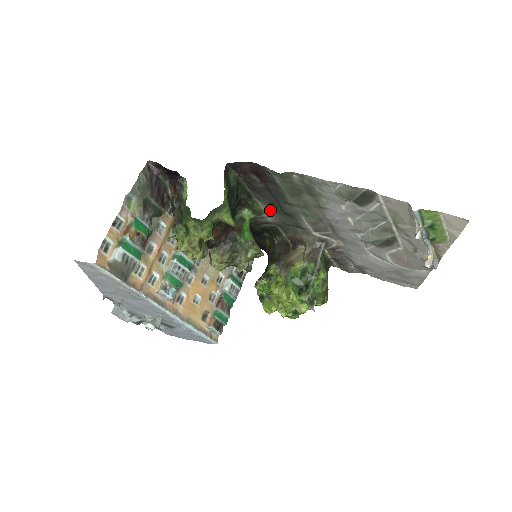
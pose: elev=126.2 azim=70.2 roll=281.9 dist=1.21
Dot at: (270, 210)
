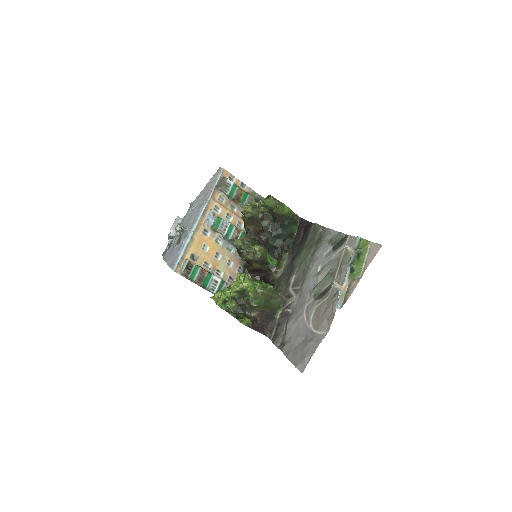
Dot at: (286, 265)
